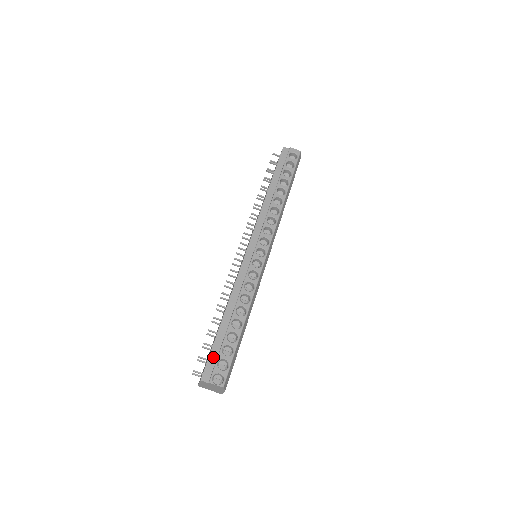
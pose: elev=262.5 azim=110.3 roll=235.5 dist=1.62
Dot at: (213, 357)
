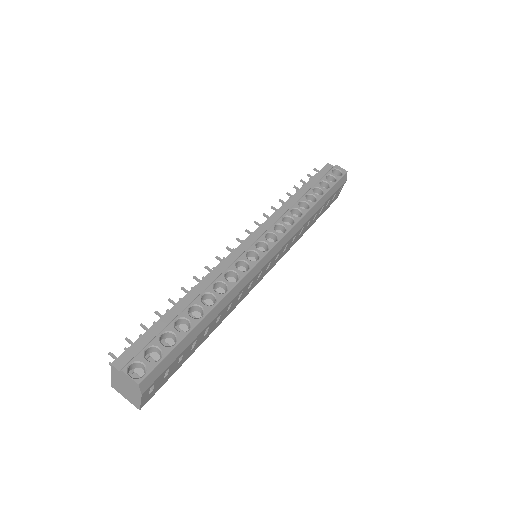
Dot at: (144, 341)
